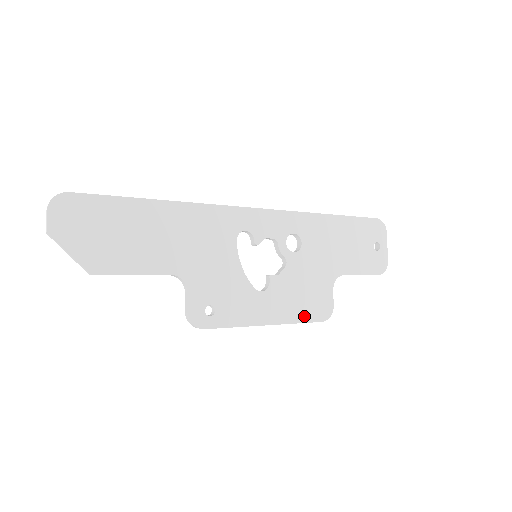
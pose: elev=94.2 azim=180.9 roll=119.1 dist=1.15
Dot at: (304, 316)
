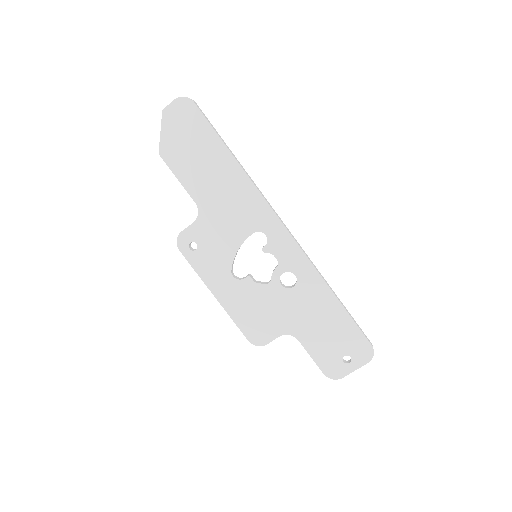
Dot at: (241, 322)
